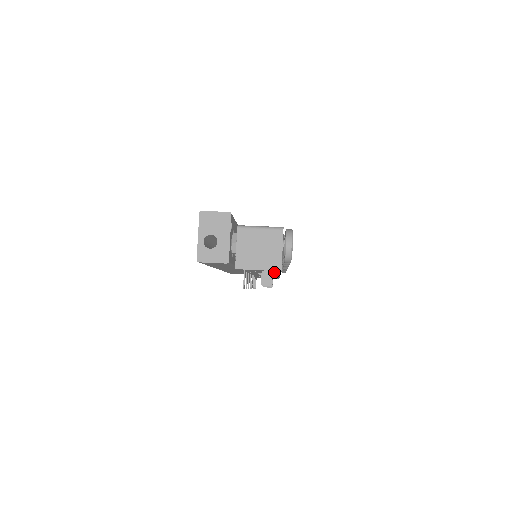
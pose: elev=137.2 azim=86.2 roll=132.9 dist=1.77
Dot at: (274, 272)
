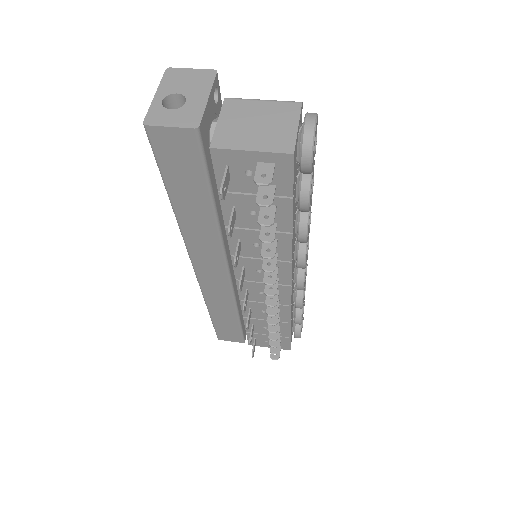
Dot at: (281, 199)
